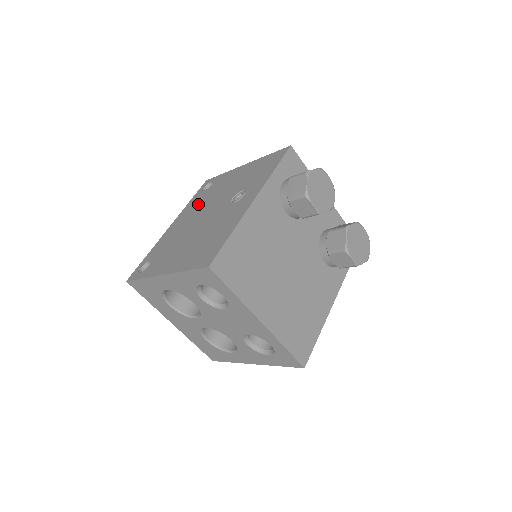
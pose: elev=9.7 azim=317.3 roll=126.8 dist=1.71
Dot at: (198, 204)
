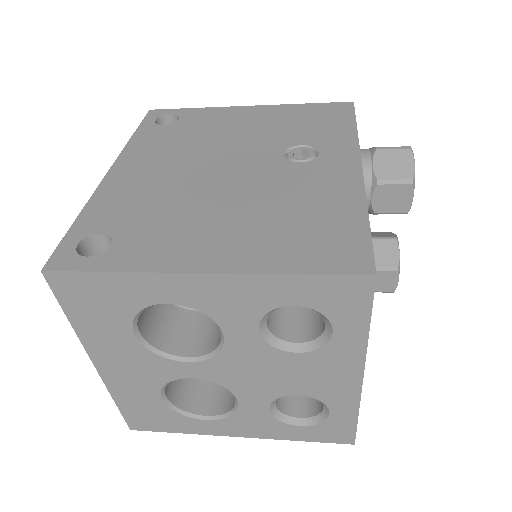
Dot at: (173, 145)
